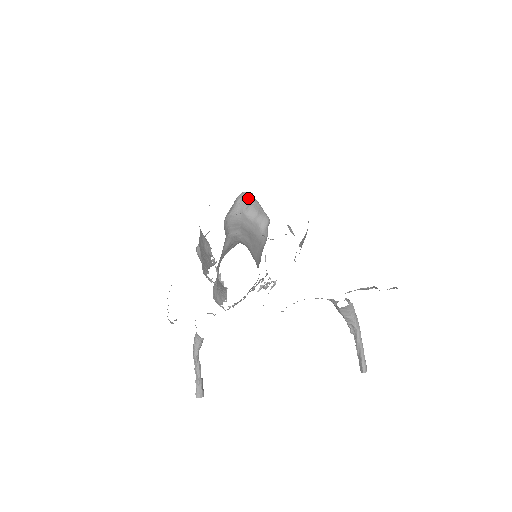
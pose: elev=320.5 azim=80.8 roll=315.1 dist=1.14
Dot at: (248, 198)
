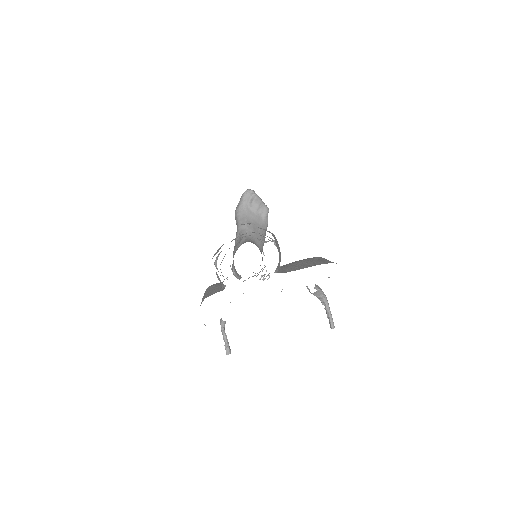
Dot at: (250, 195)
